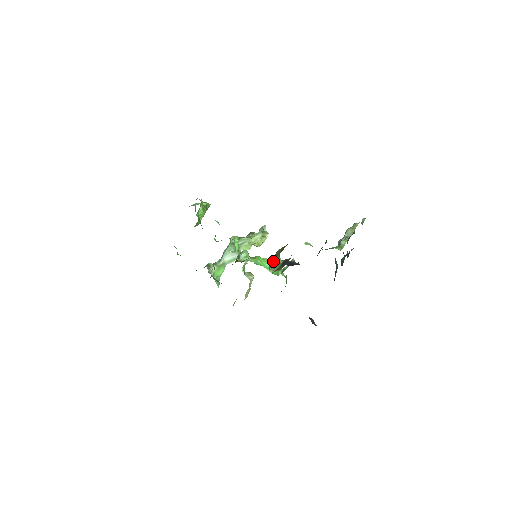
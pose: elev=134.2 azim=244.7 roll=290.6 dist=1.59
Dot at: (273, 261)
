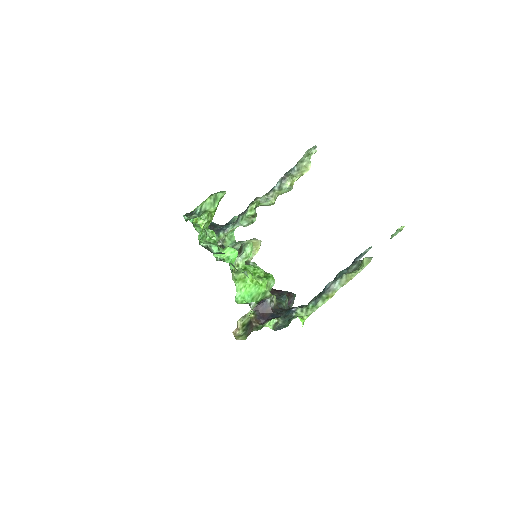
Dot at: occluded
